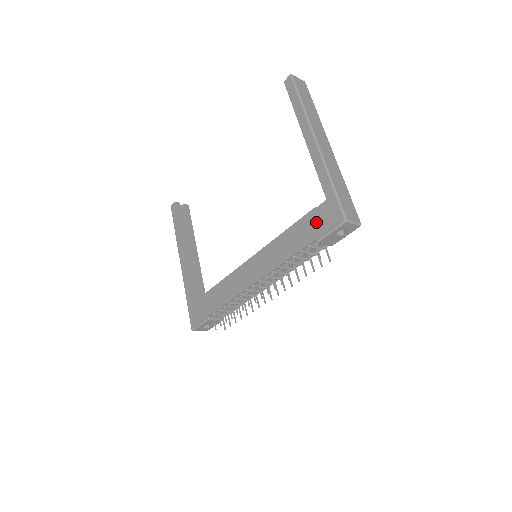
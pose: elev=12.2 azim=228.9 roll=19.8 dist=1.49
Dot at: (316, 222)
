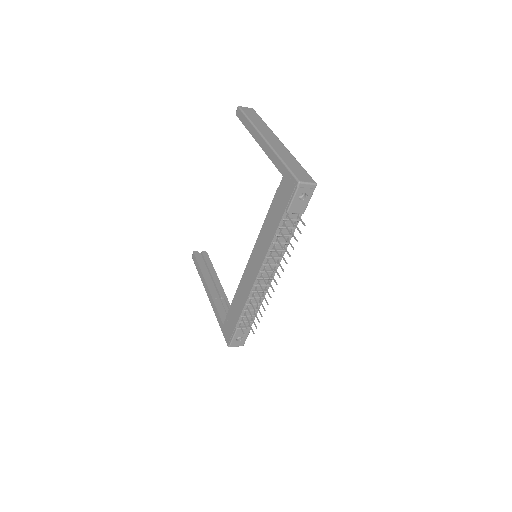
Dot at: (281, 198)
